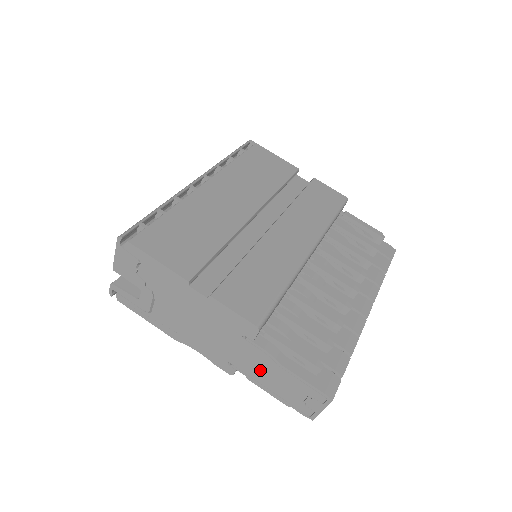
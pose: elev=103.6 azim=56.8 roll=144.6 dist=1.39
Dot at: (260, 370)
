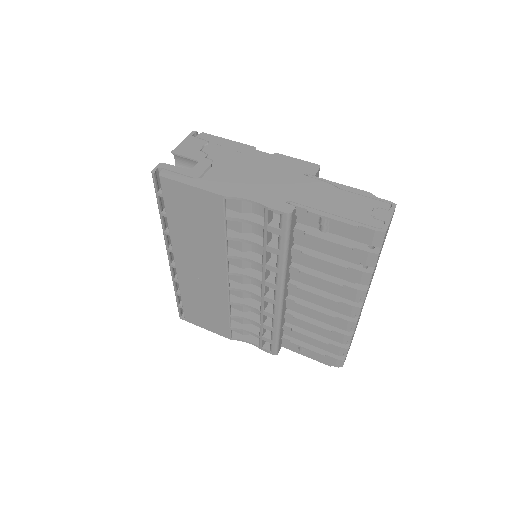
Dot at: (323, 198)
